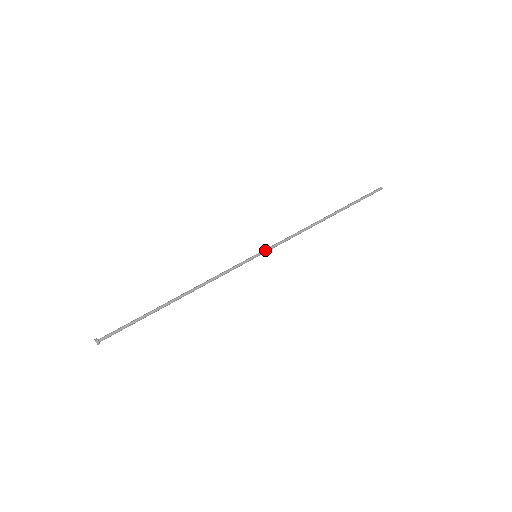
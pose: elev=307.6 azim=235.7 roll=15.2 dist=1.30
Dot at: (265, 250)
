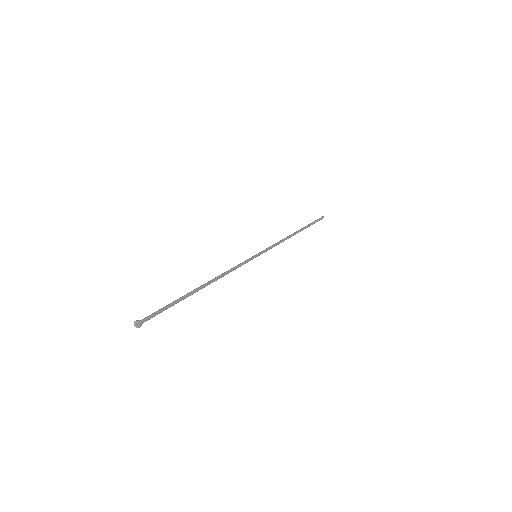
Dot at: (262, 251)
